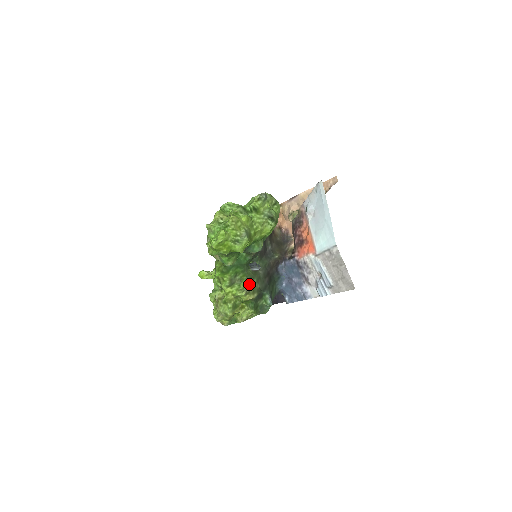
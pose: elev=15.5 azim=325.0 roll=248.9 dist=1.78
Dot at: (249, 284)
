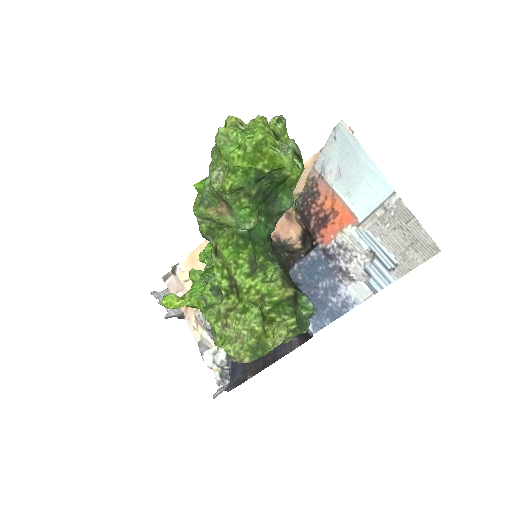
Dot at: occluded
